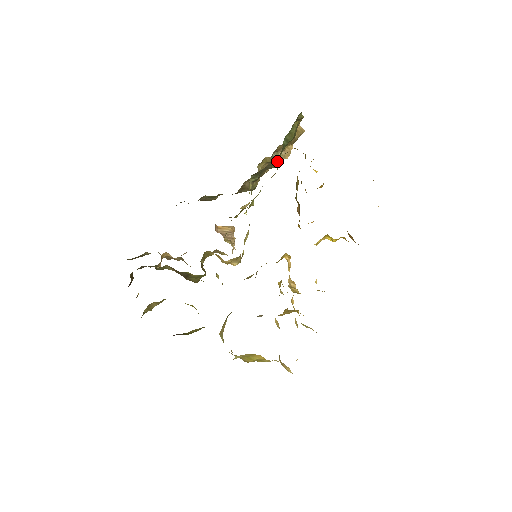
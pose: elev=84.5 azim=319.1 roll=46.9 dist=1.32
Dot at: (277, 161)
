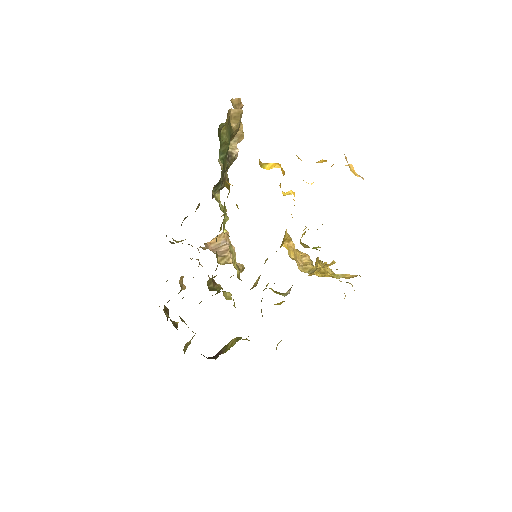
Dot at: occluded
